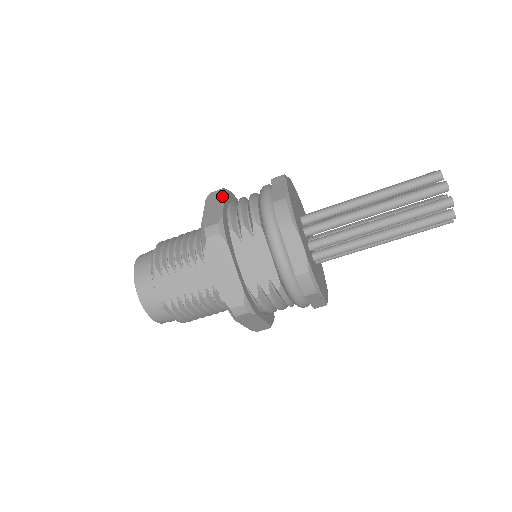
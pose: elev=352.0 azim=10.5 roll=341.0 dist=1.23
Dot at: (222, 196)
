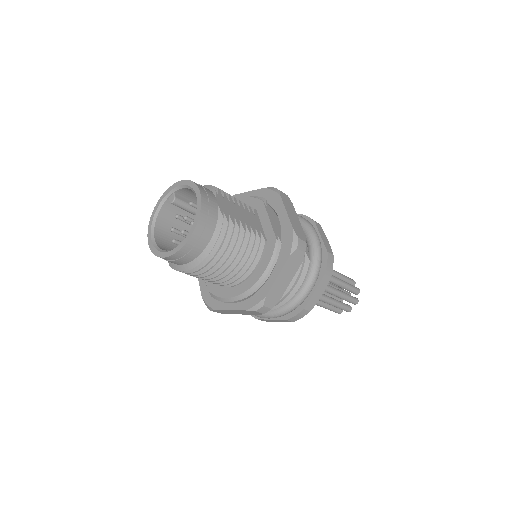
Dot at: occluded
